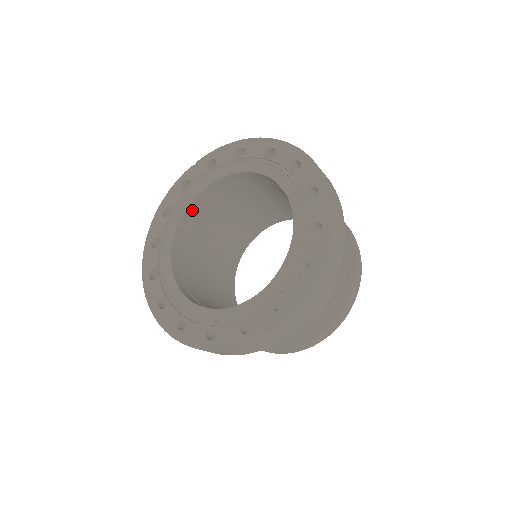
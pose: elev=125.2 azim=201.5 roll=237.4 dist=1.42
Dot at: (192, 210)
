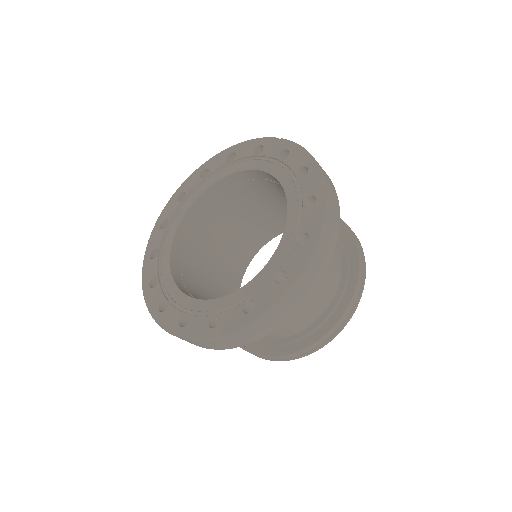
Dot at: (245, 175)
